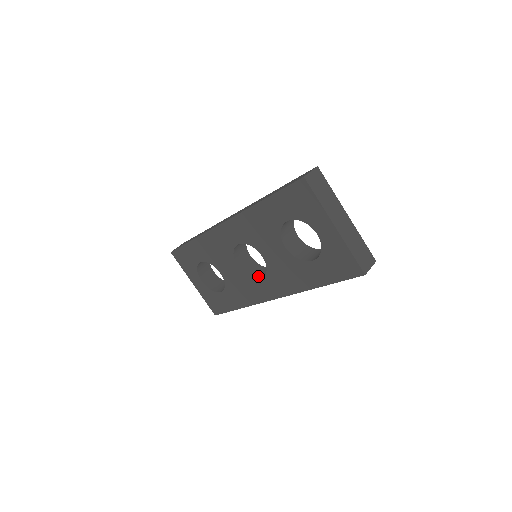
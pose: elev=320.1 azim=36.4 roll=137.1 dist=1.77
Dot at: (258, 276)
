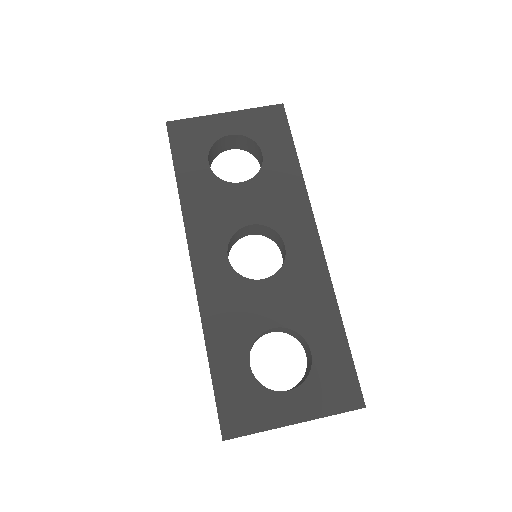
Dot at: (284, 258)
